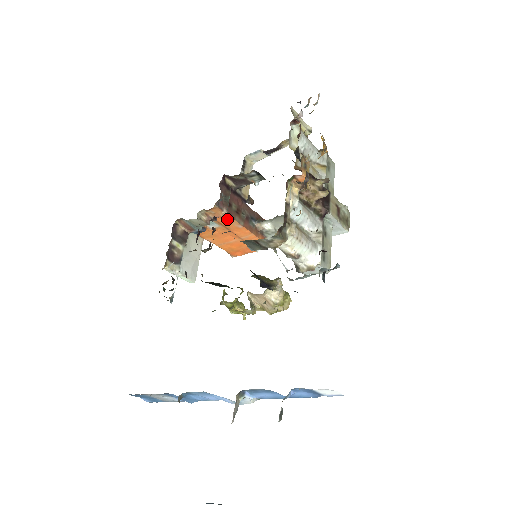
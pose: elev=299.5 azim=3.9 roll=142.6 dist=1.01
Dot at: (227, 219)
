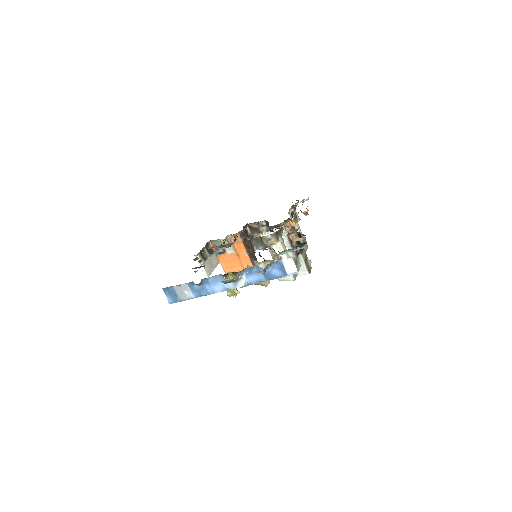
Dot at: (241, 246)
